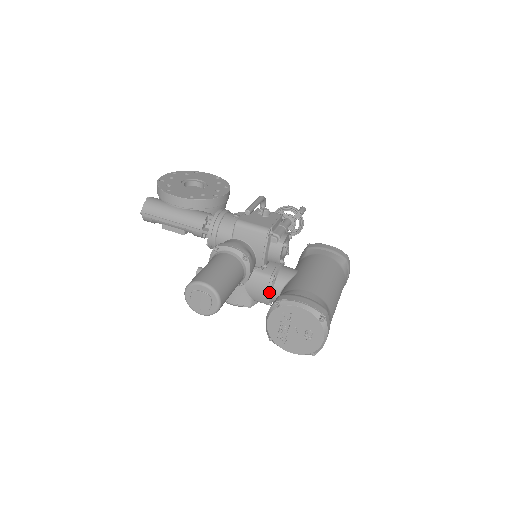
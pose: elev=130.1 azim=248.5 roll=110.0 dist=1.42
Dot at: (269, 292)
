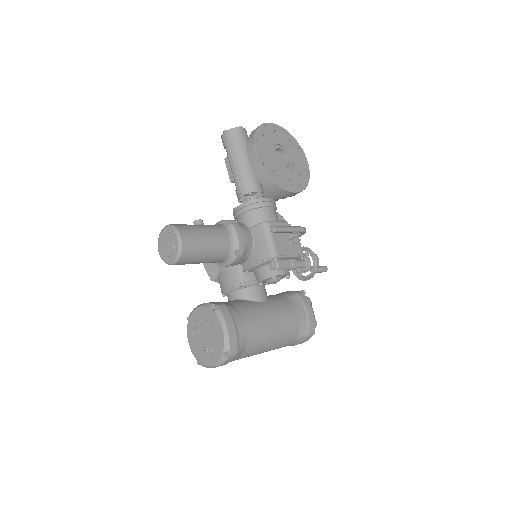
Dot at: (230, 289)
